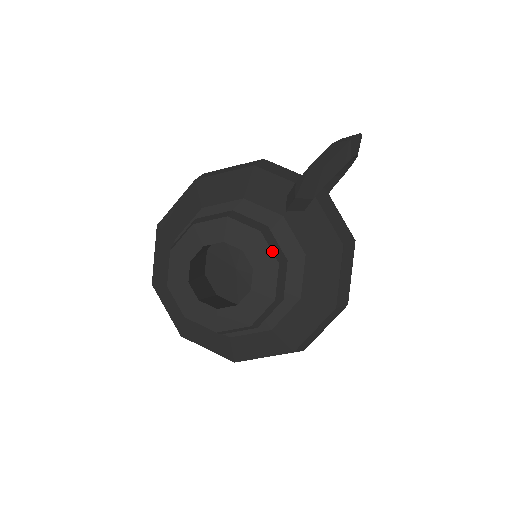
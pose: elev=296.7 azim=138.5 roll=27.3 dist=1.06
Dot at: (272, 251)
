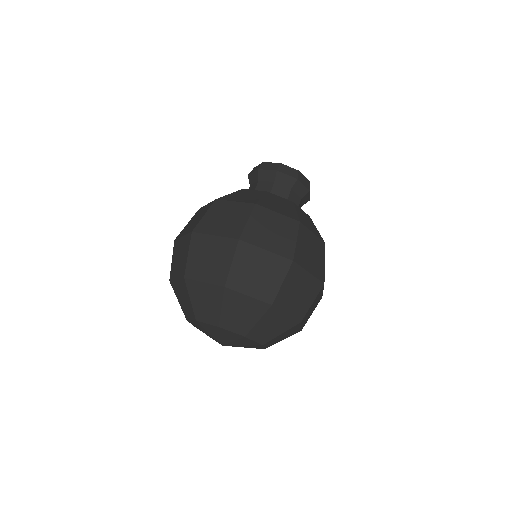
Dot at: occluded
